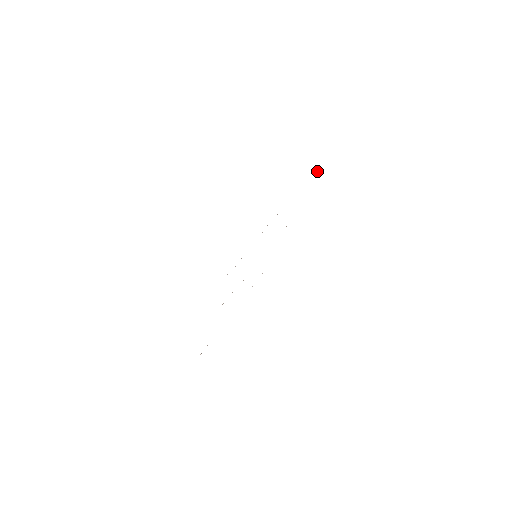
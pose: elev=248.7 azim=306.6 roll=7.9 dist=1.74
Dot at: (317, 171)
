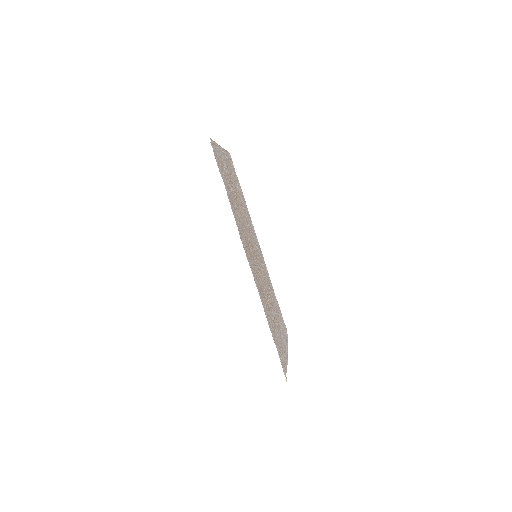
Dot at: occluded
